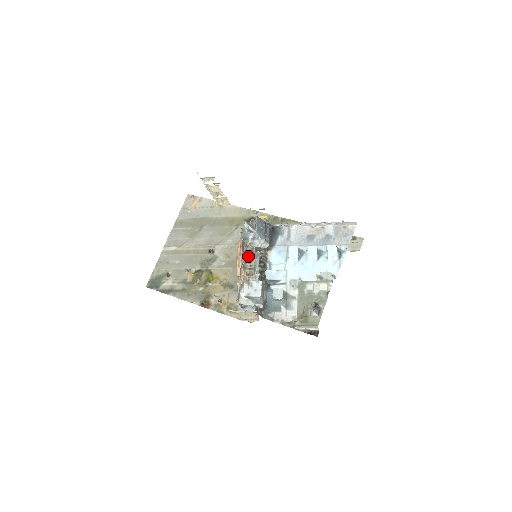
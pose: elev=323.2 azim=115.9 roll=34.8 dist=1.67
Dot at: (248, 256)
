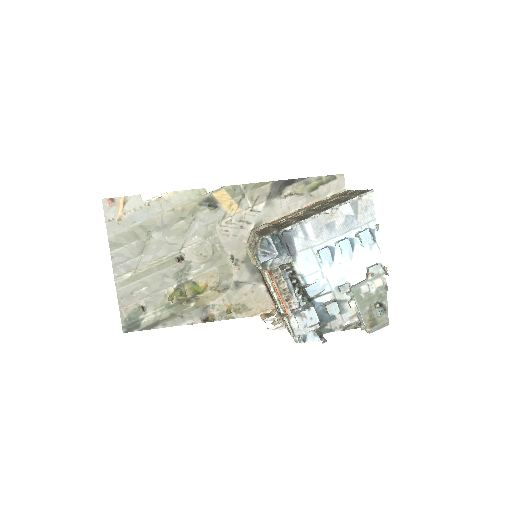
Dot at: occluded
